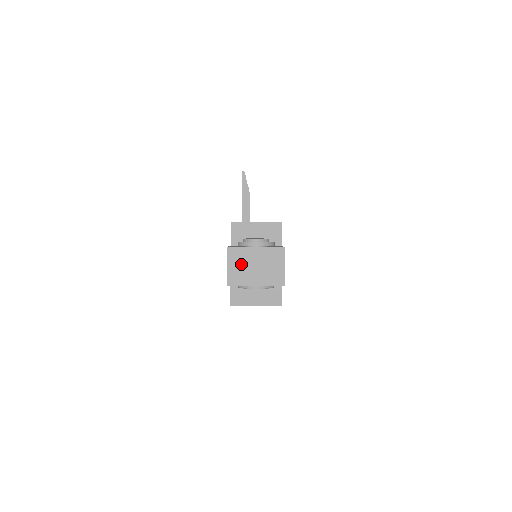
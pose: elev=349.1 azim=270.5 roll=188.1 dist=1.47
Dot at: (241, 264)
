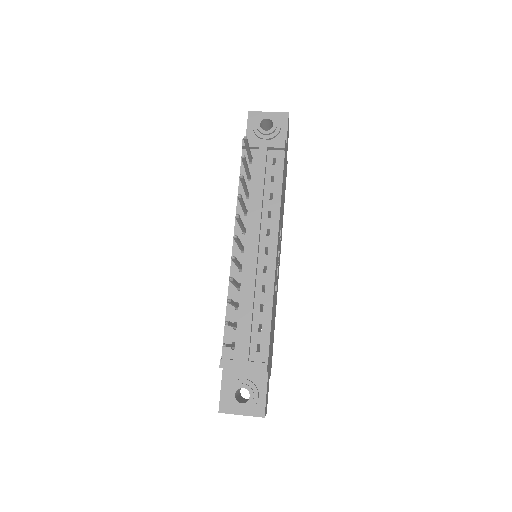
Dot at: occluded
